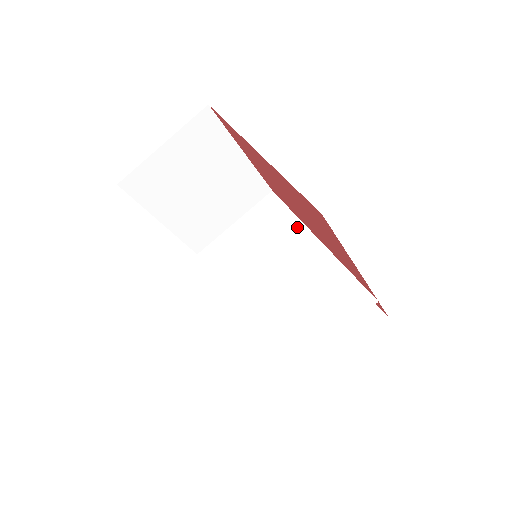
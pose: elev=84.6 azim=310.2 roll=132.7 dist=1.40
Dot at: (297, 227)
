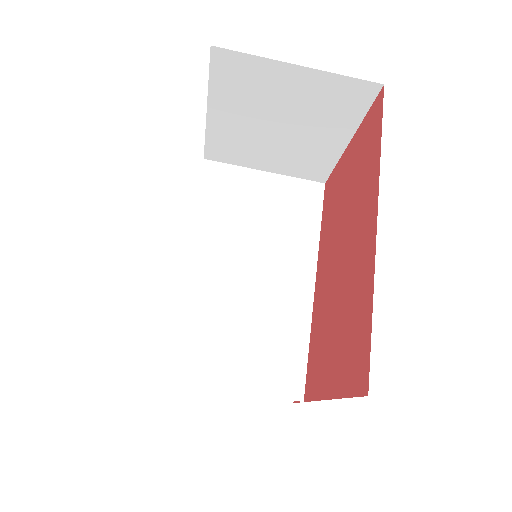
Dot at: (310, 250)
